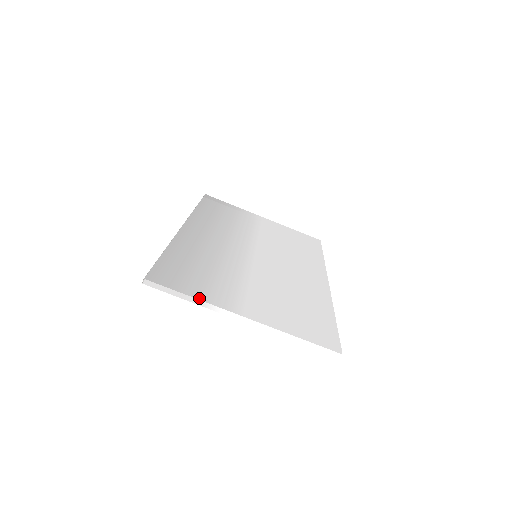
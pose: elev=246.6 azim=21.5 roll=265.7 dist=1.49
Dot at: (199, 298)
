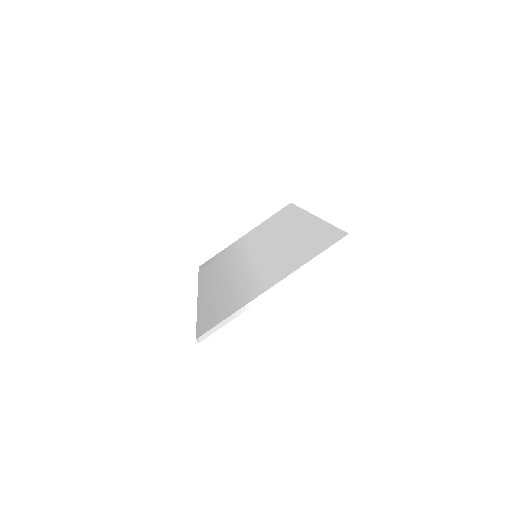
Dot at: (236, 311)
